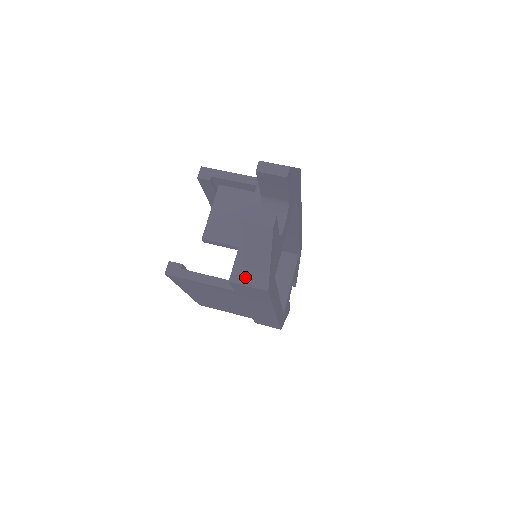
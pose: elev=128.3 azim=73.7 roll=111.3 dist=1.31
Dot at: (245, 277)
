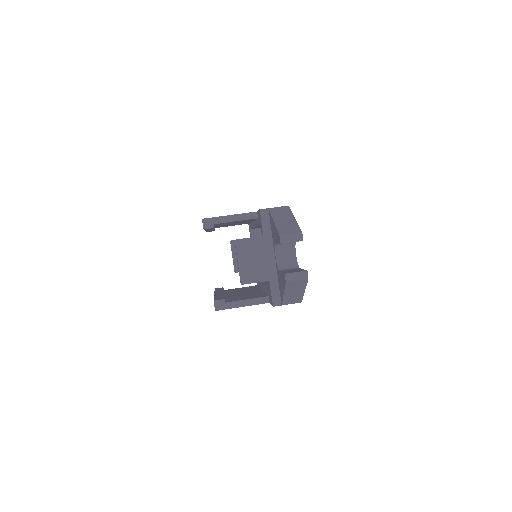
Dot at: (285, 302)
